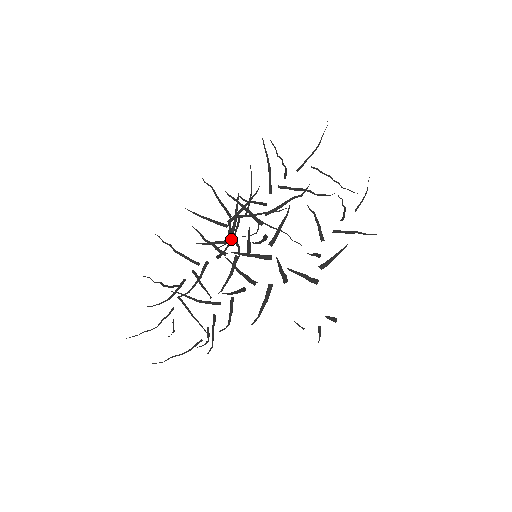
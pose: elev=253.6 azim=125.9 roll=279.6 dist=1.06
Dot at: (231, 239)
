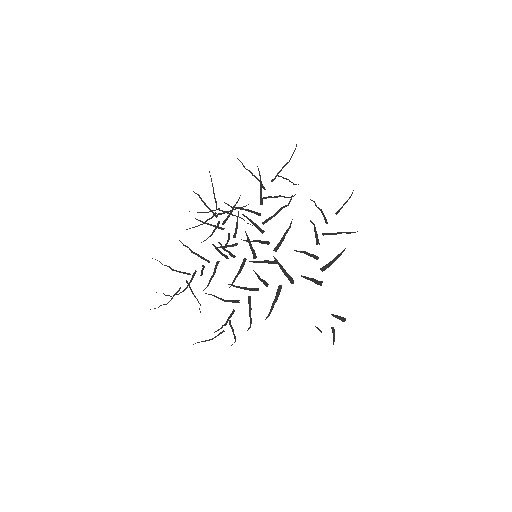
Dot at: (201, 224)
